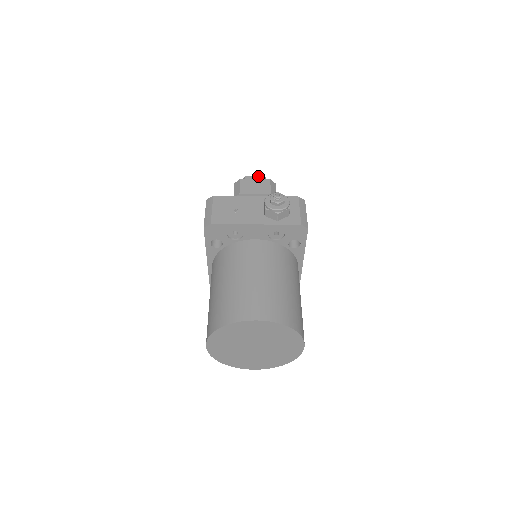
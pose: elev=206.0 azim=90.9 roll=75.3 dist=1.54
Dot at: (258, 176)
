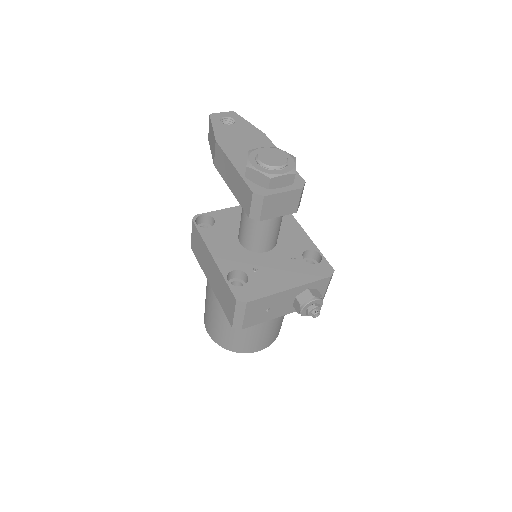
Dot at: (287, 176)
